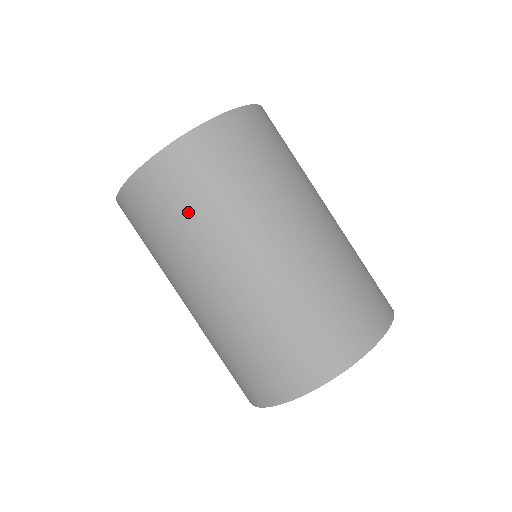
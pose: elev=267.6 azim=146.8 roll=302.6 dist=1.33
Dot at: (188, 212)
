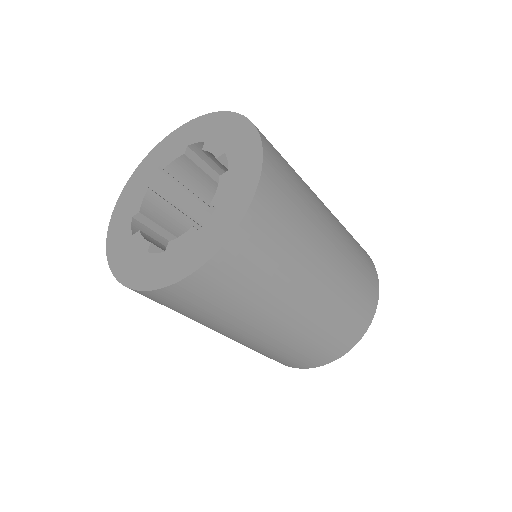
Dot at: occluded
